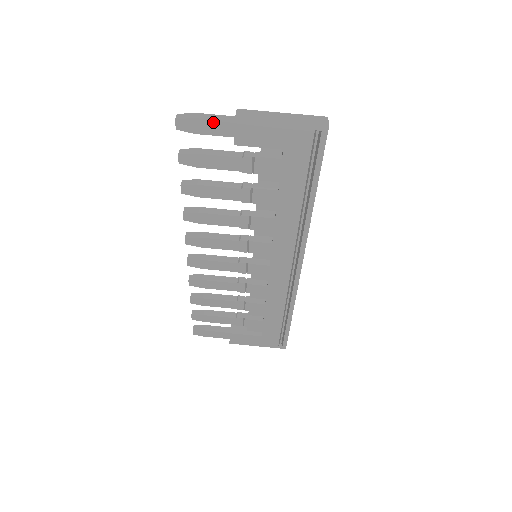
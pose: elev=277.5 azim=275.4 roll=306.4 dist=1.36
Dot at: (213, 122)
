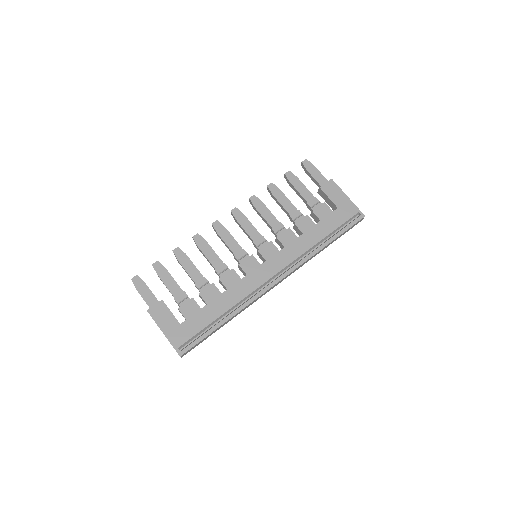
Dot at: (320, 174)
